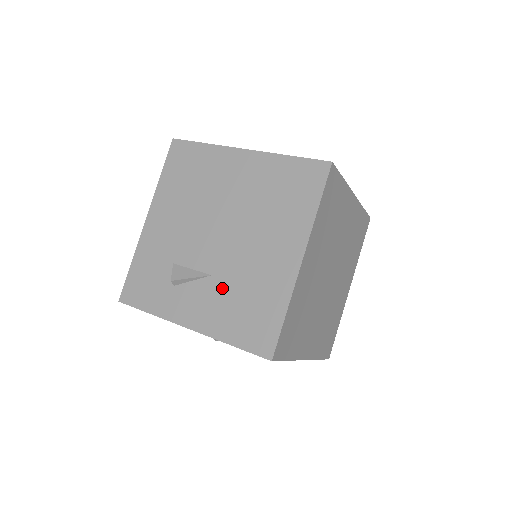
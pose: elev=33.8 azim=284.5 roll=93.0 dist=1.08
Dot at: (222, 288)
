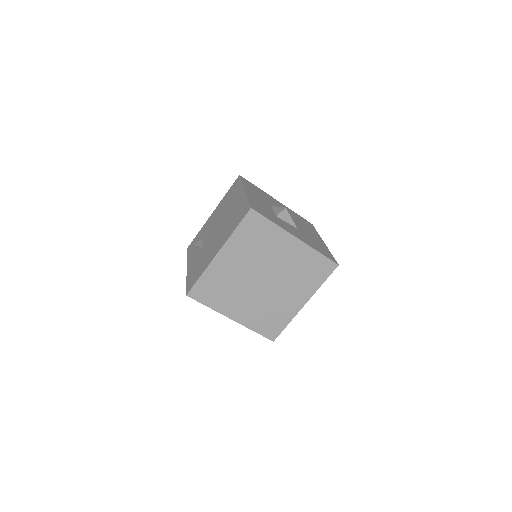
Dot at: (201, 256)
